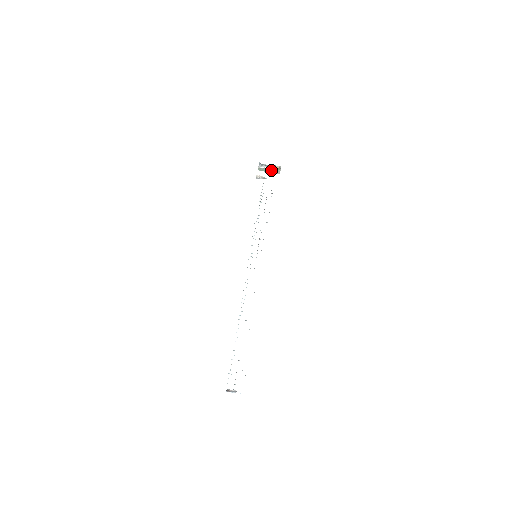
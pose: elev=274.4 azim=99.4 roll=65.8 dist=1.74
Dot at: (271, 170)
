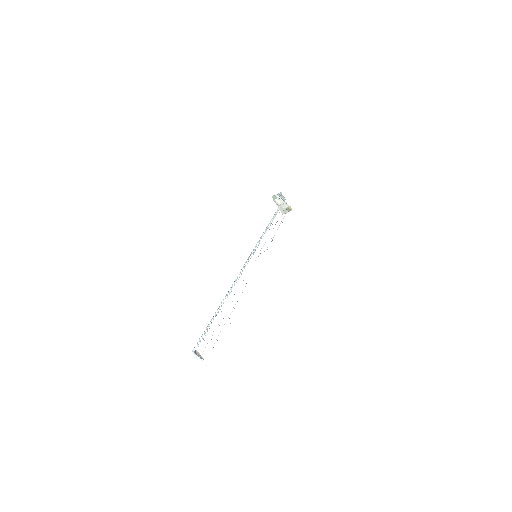
Dot at: (281, 206)
